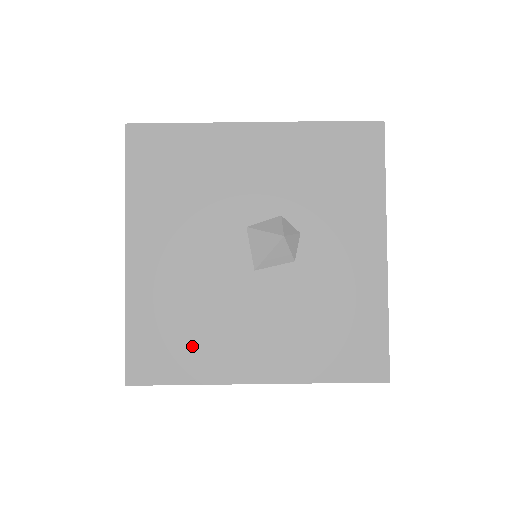
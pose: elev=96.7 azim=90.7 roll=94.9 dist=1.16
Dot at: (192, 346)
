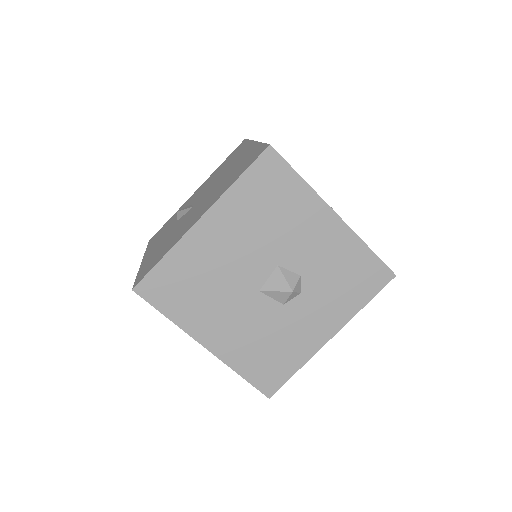
Dot at: (189, 301)
